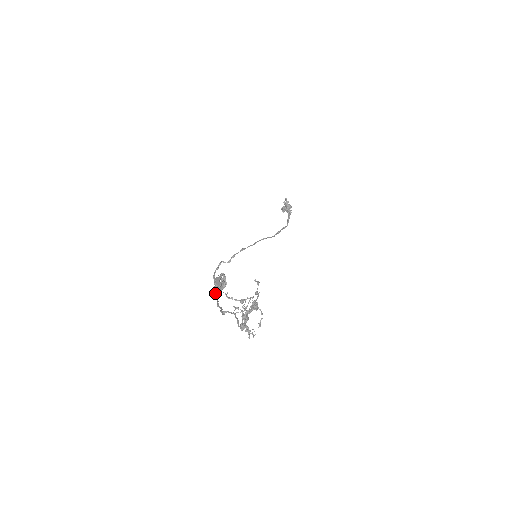
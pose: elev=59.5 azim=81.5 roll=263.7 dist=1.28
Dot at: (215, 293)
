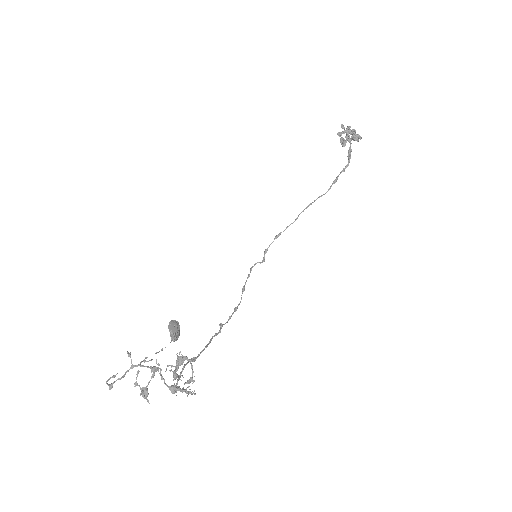
Dot at: occluded
